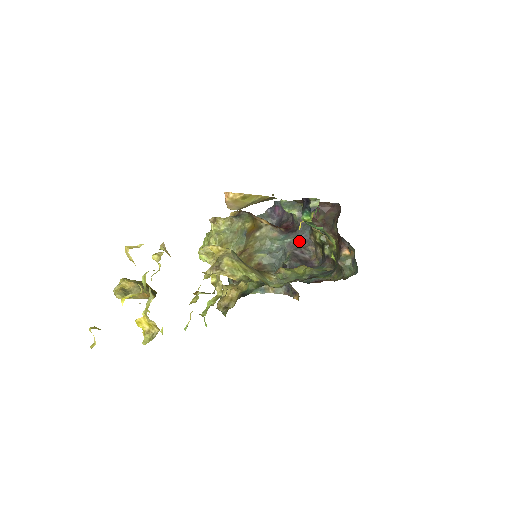
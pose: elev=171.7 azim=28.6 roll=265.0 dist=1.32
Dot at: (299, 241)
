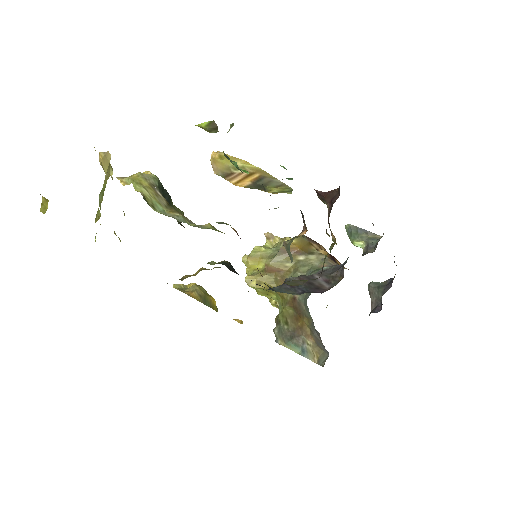
Dot at: (334, 269)
